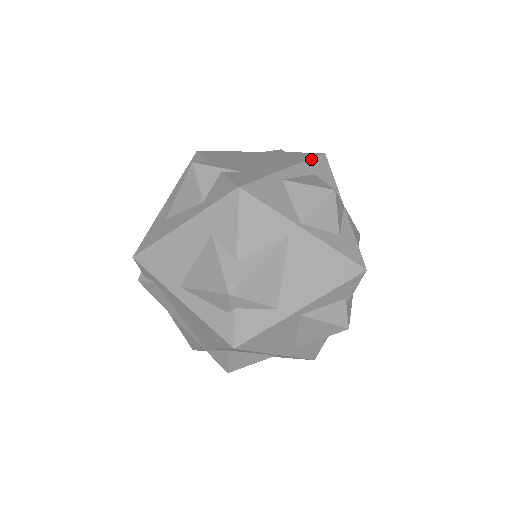
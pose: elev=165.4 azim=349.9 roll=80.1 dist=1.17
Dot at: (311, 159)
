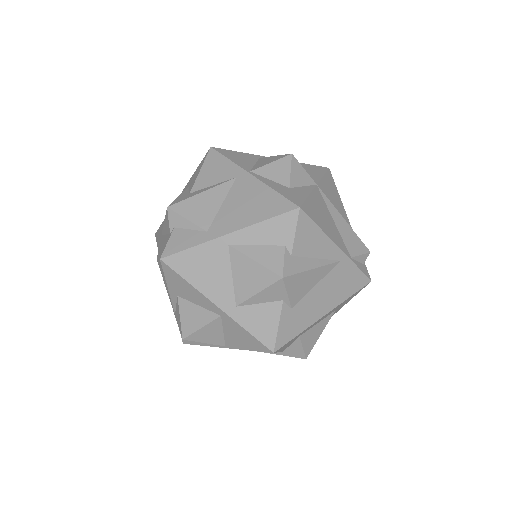
Dot at: (307, 164)
